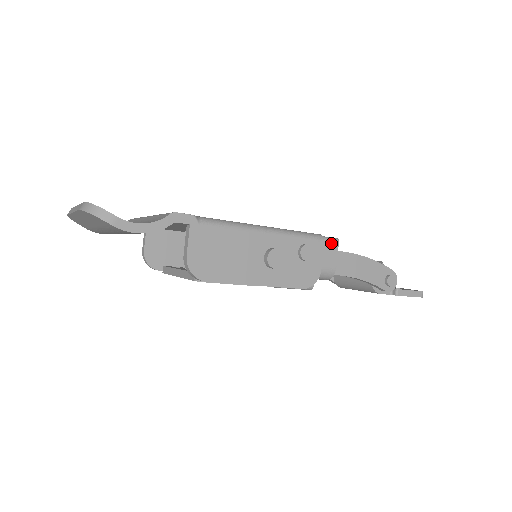
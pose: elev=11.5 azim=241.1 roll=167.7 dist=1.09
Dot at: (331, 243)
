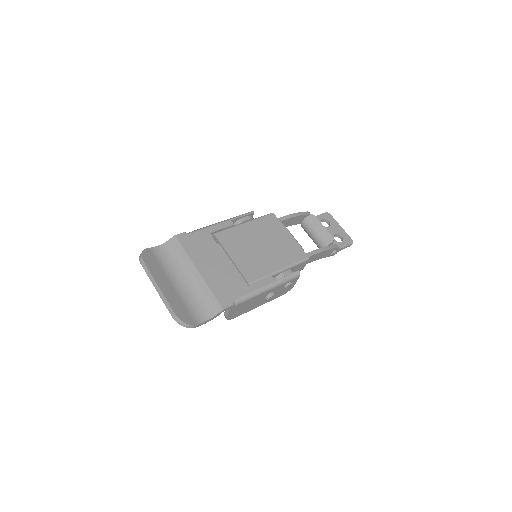
Dot at: (304, 263)
